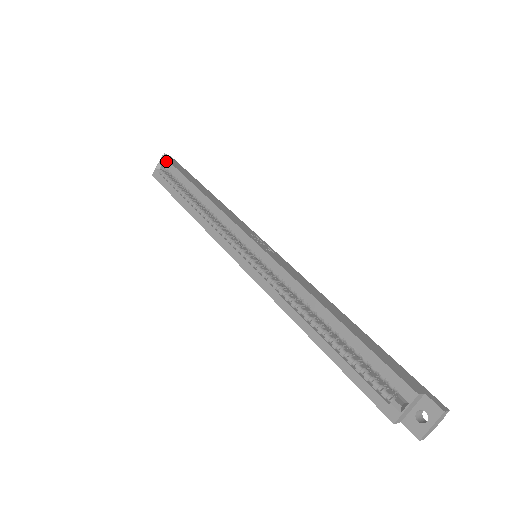
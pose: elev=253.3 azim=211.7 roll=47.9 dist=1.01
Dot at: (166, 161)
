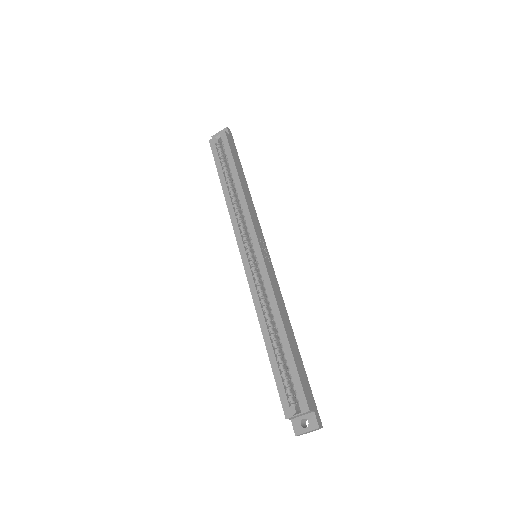
Dot at: (225, 137)
